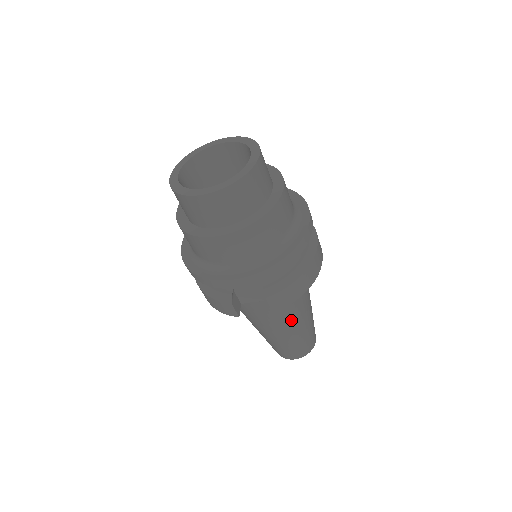
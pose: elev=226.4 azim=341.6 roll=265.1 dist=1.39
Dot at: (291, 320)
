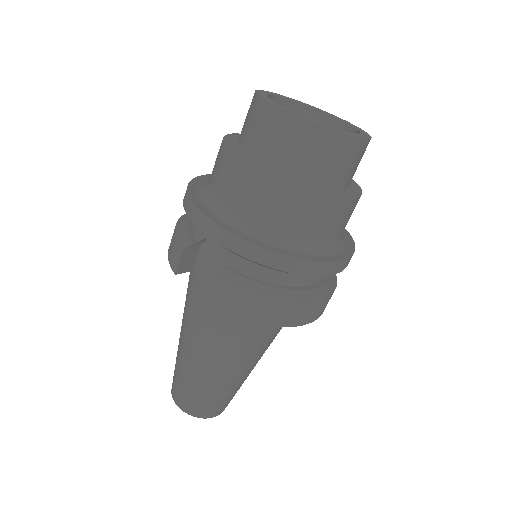
Dot at: (216, 350)
